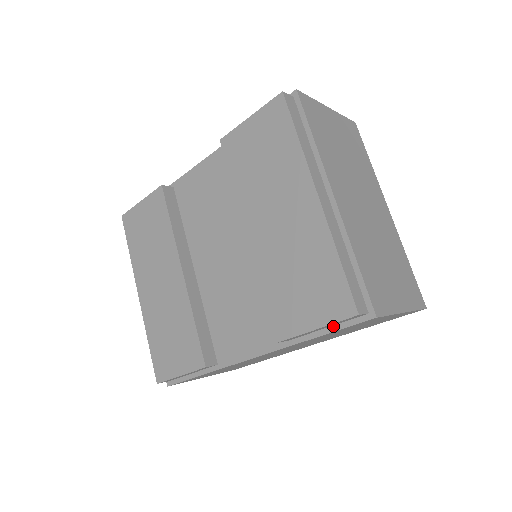
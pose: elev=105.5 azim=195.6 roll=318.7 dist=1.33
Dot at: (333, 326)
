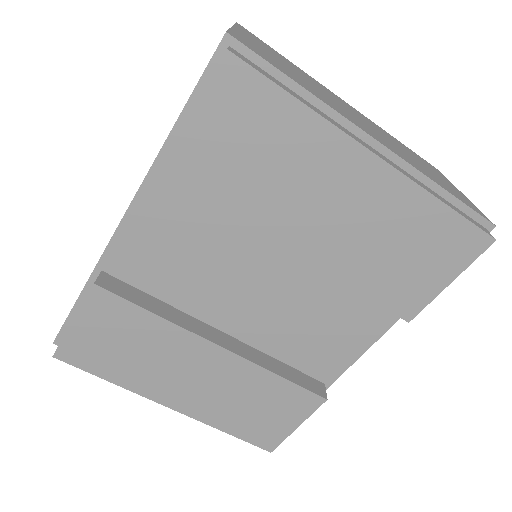
Dot at: occluded
